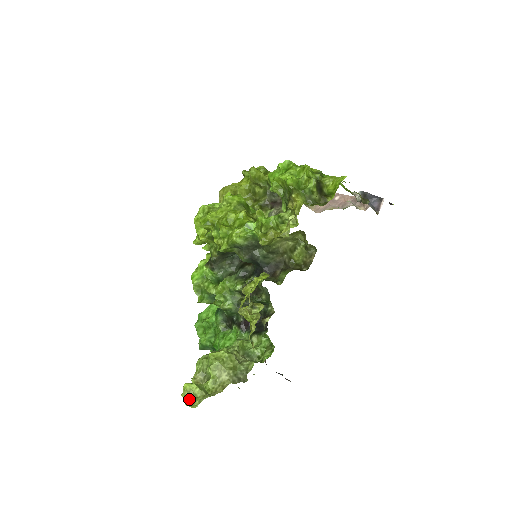
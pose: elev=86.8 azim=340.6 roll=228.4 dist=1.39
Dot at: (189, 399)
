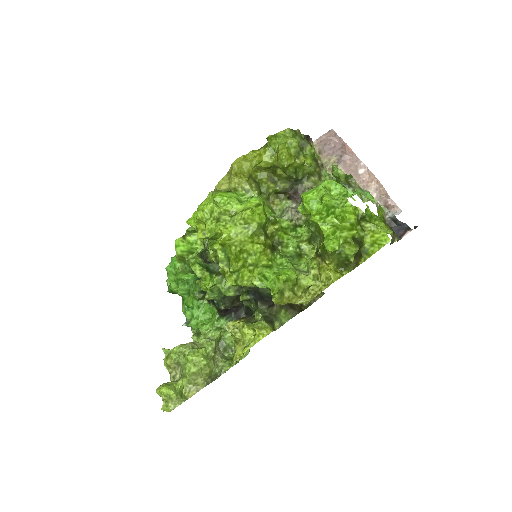
Dot at: (165, 403)
